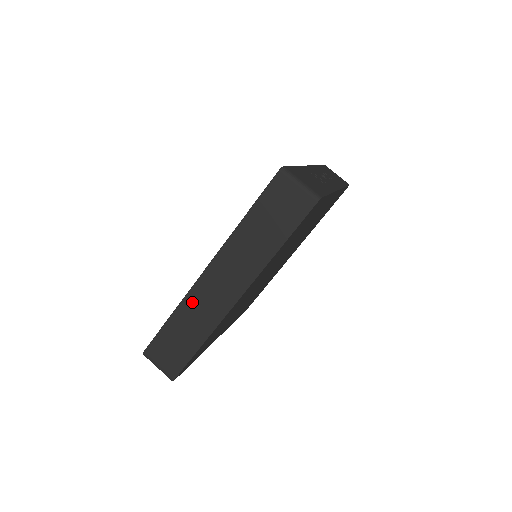
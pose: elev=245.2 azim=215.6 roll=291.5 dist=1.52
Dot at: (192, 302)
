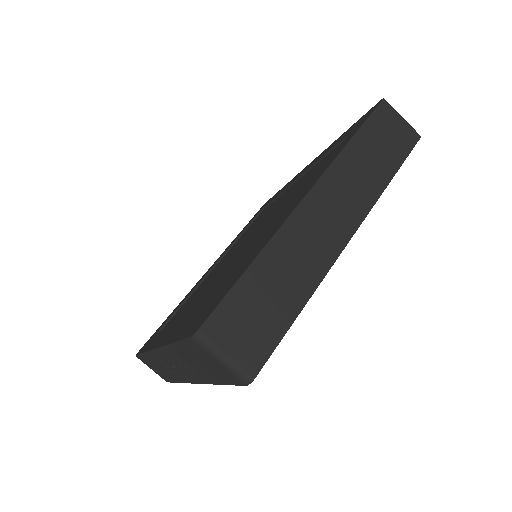
Dot at: (289, 239)
